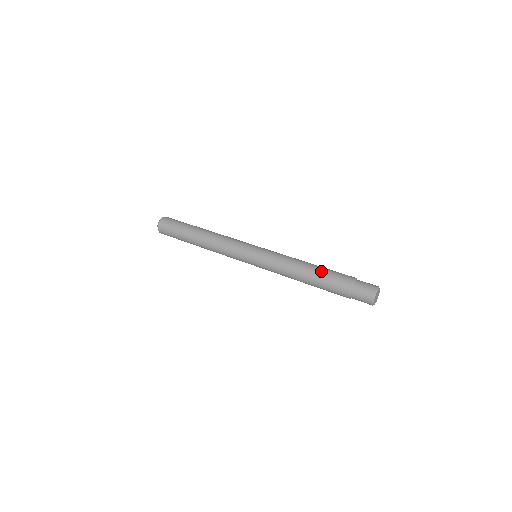
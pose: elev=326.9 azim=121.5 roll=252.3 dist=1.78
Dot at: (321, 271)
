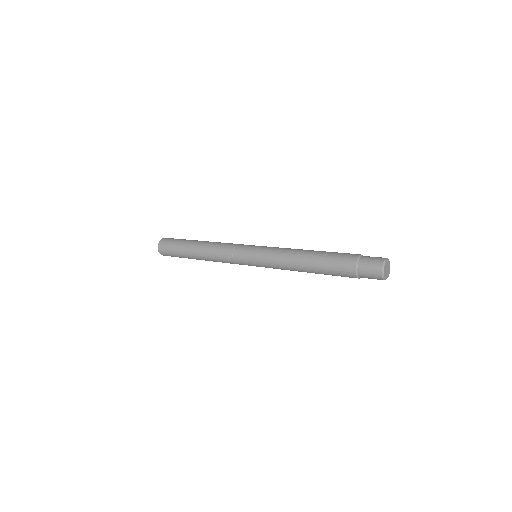
Dot at: (323, 253)
